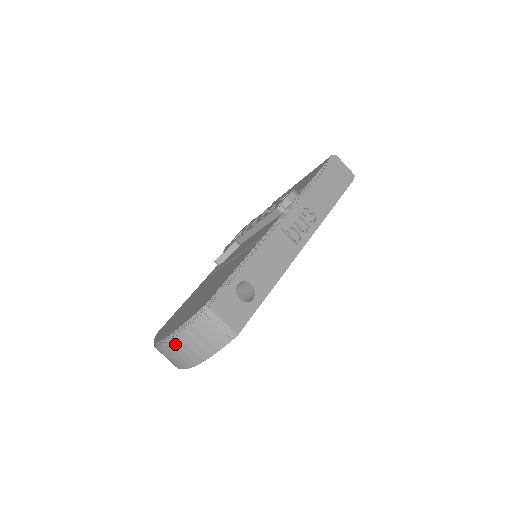
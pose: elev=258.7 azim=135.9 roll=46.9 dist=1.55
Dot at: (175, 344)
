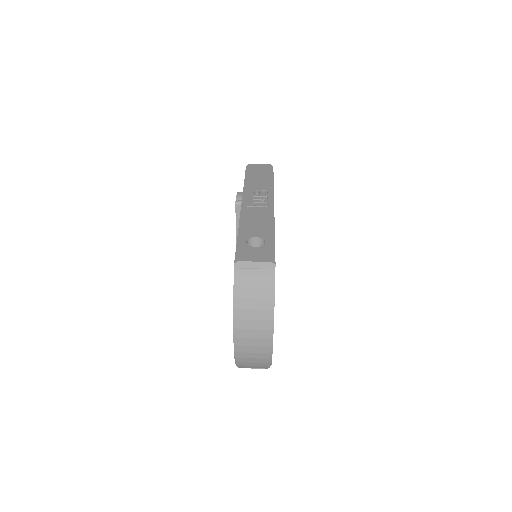
Dot at: (242, 319)
